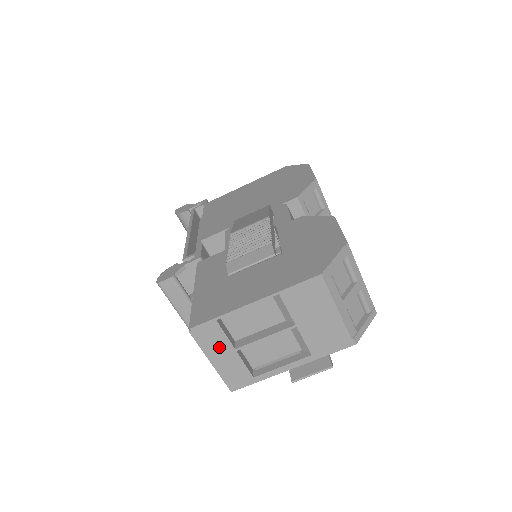
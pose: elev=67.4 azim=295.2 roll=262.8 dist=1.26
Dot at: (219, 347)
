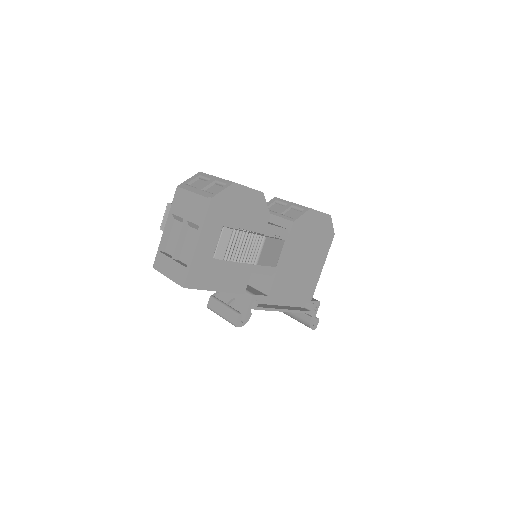
Dot at: (166, 264)
